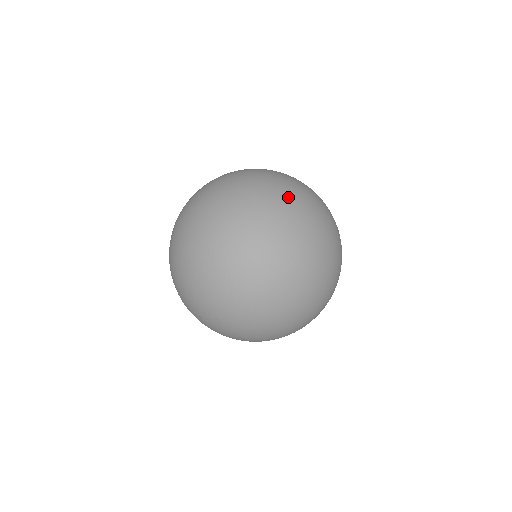
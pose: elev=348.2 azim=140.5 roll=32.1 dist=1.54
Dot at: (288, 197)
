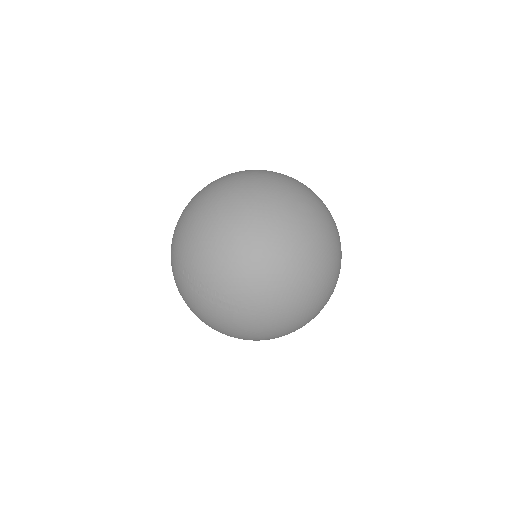
Dot at: (333, 222)
